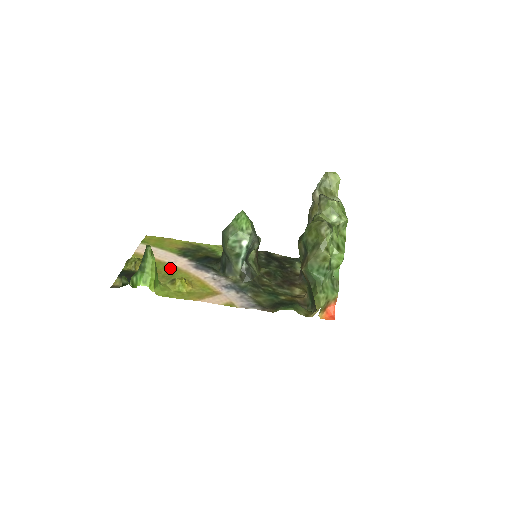
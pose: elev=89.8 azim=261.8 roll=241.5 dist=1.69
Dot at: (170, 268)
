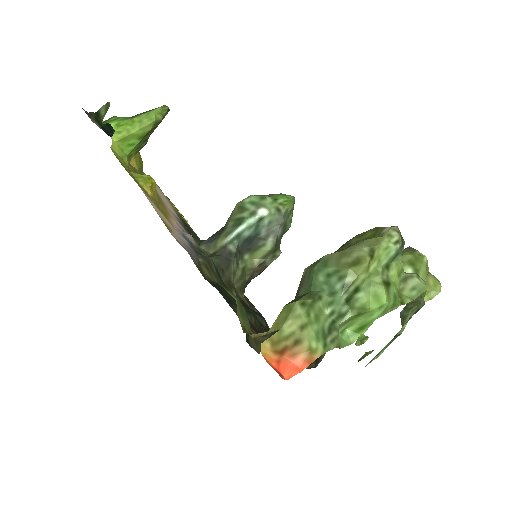
Dot at: occluded
